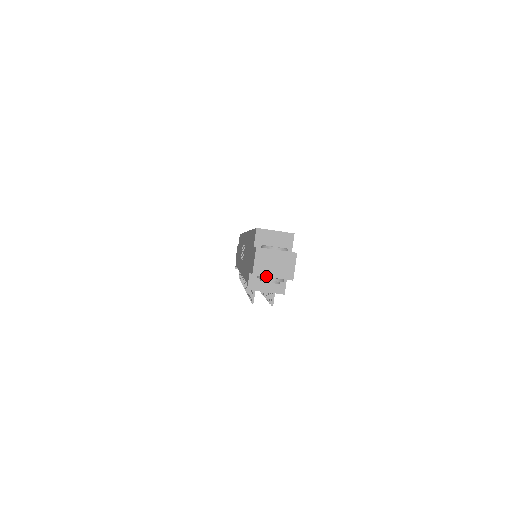
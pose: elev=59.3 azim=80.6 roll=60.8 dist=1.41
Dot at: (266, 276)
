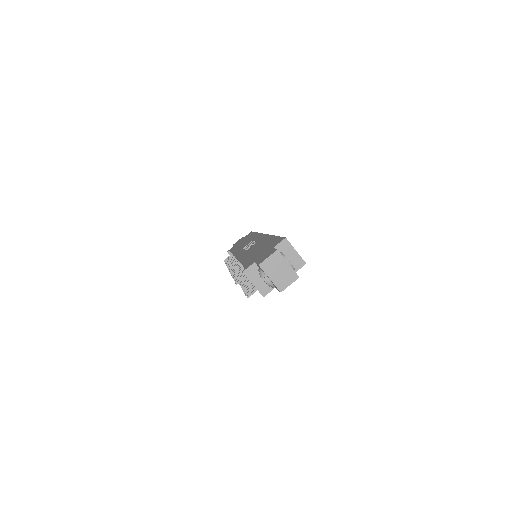
Dot at: (267, 274)
